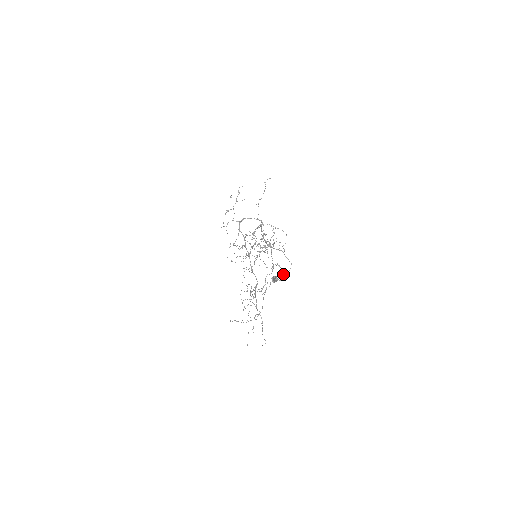
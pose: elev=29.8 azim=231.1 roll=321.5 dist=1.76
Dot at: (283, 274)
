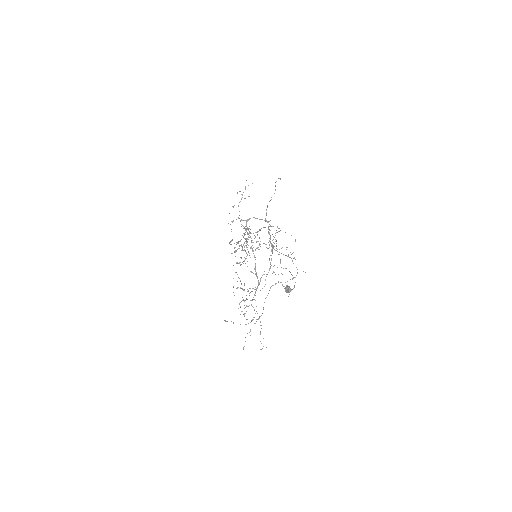
Dot at: occluded
